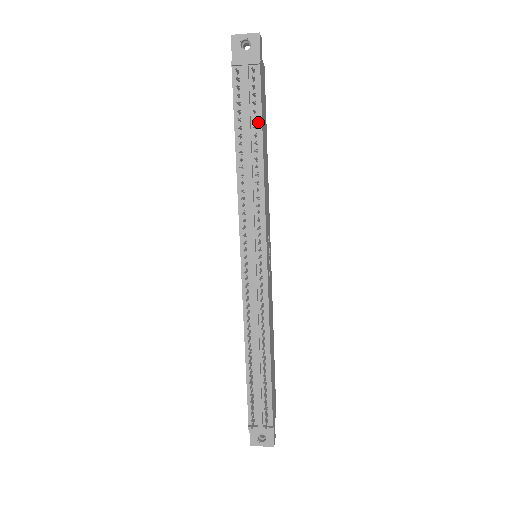
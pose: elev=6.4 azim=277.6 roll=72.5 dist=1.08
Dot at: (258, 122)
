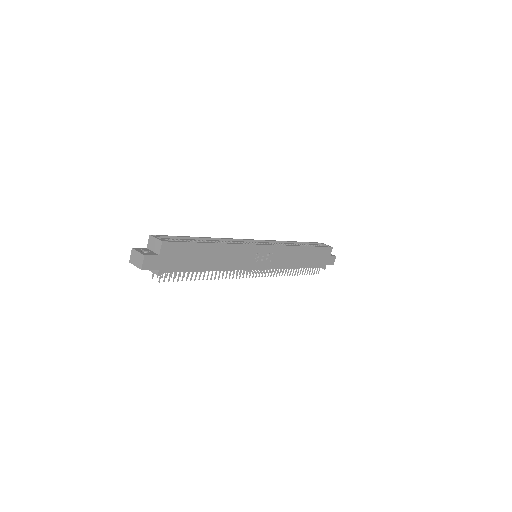
Dot at: (191, 271)
